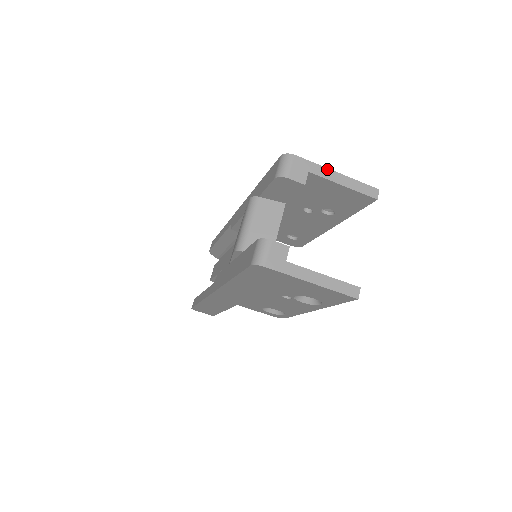
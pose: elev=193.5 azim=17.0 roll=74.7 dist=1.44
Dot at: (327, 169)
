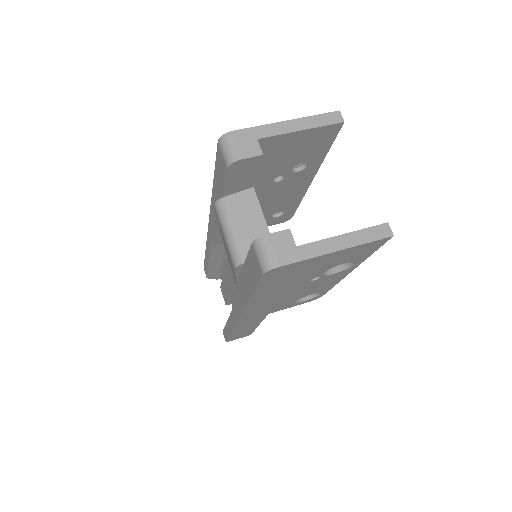
Dot at: (274, 124)
